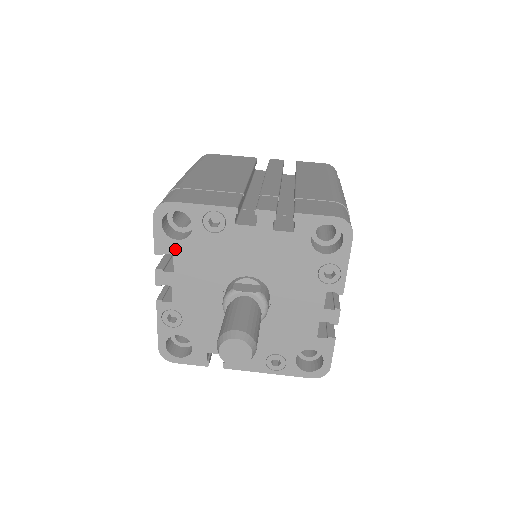
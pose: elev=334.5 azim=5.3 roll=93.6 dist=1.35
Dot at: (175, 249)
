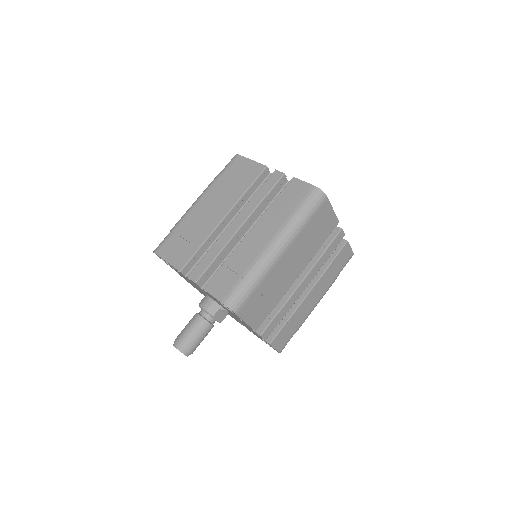
Dot at: (214, 298)
